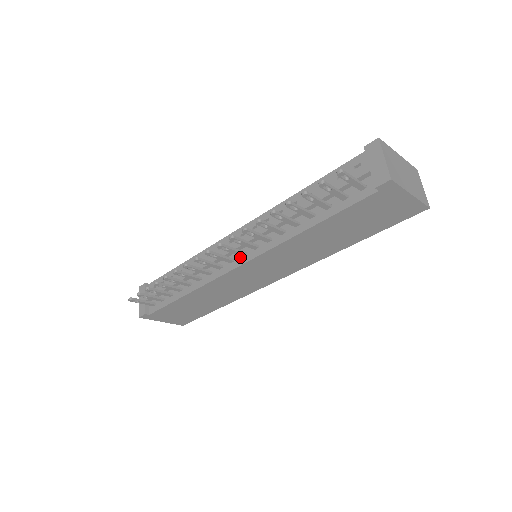
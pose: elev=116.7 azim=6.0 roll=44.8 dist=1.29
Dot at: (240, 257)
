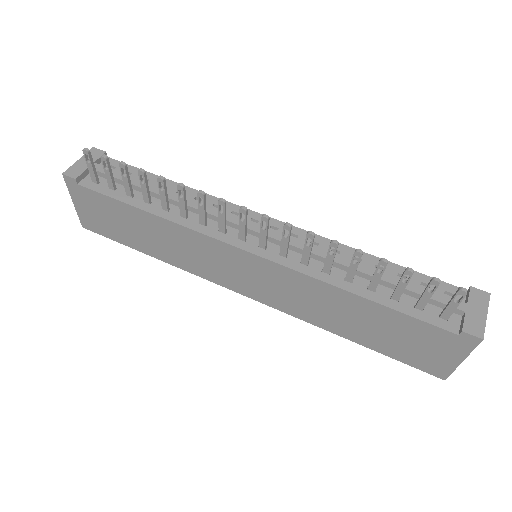
Dot at: (256, 244)
